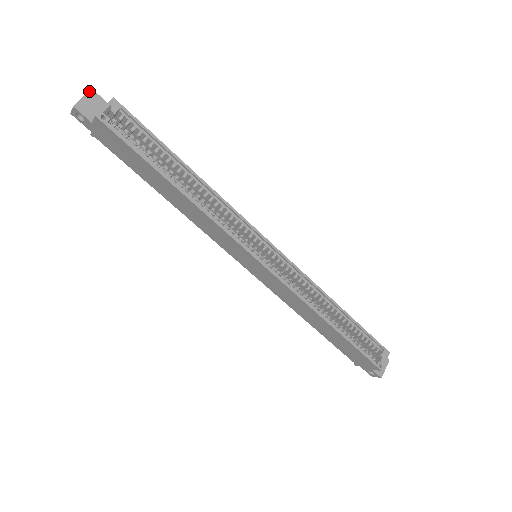
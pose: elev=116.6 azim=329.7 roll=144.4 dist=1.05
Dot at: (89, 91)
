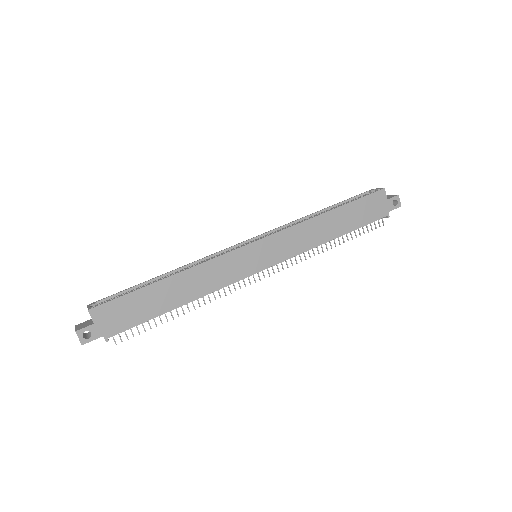
Dot at: (75, 327)
